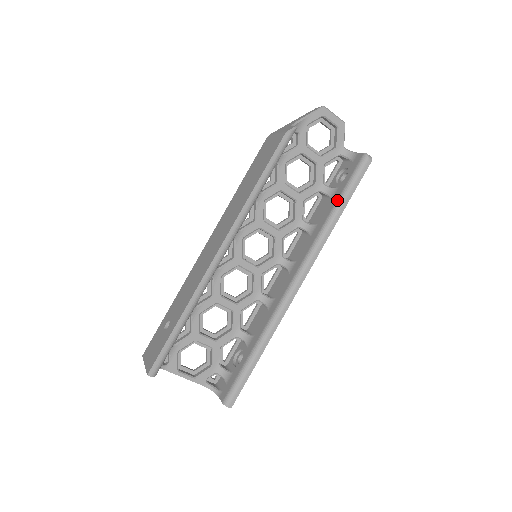
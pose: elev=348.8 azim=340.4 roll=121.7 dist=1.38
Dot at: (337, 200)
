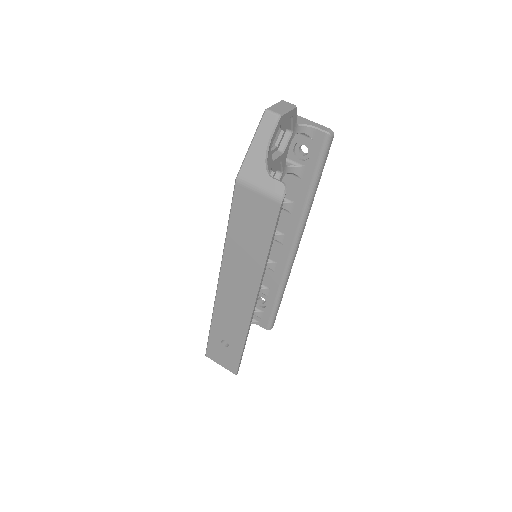
Dot at: (311, 184)
